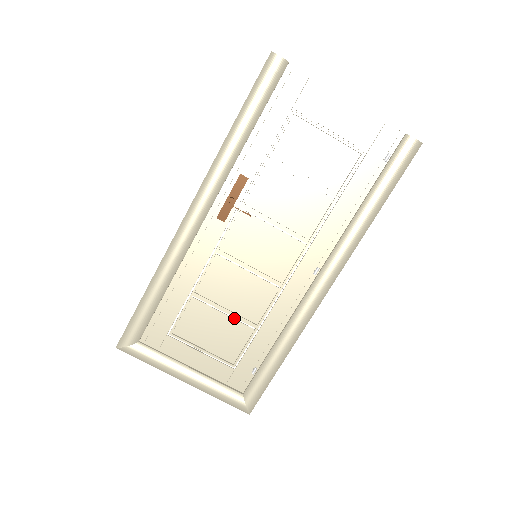
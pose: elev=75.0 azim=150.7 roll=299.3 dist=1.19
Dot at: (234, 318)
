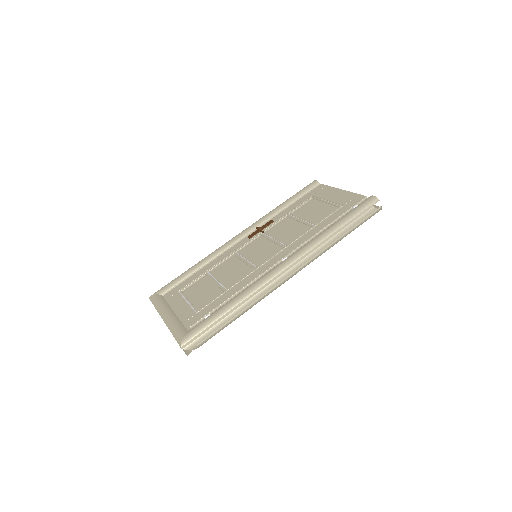
Dot at: (220, 284)
